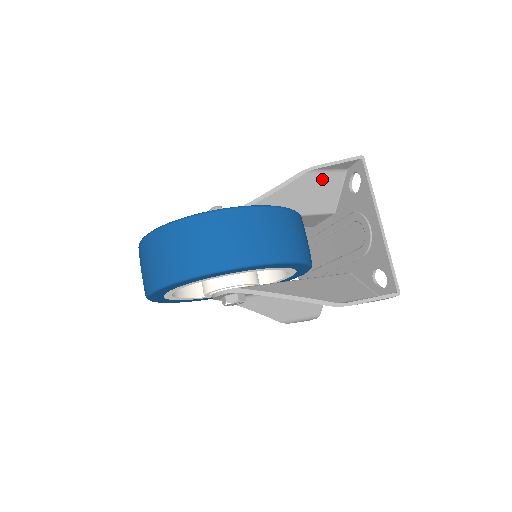
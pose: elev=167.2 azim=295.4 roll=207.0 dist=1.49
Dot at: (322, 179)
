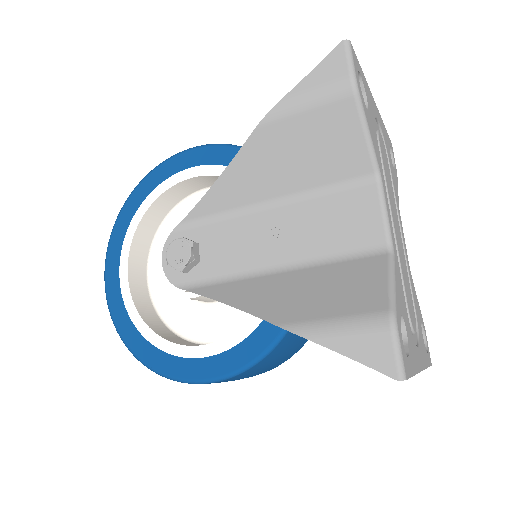
Dot at: occluded
